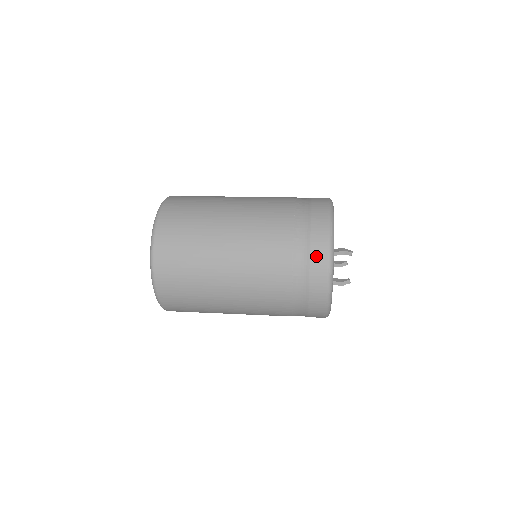
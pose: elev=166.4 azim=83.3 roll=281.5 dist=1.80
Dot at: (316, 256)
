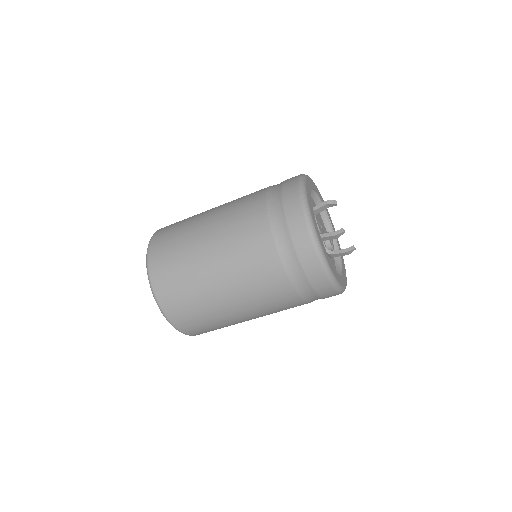
Dot at: (287, 187)
